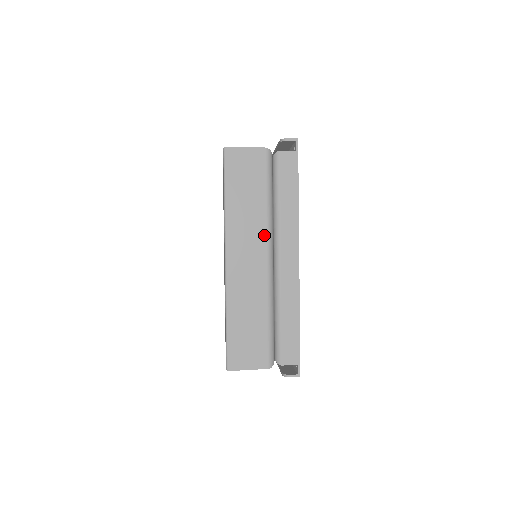
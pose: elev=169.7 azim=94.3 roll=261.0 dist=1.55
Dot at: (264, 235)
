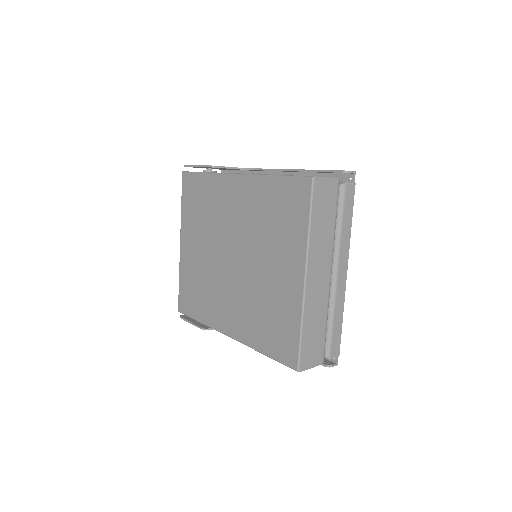
Dot at: (330, 255)
